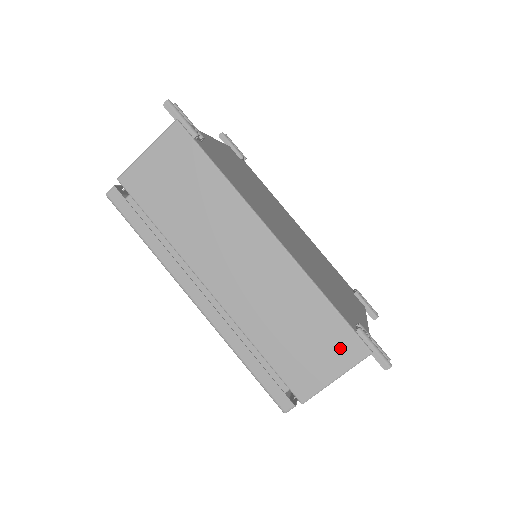
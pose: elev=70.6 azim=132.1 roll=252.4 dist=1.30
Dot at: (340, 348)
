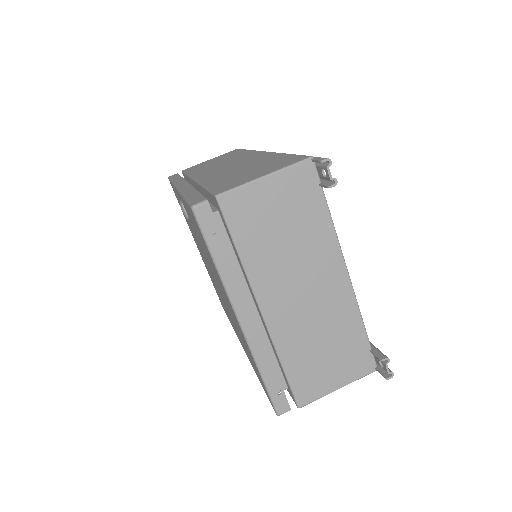
Dot at: (282, 164)
